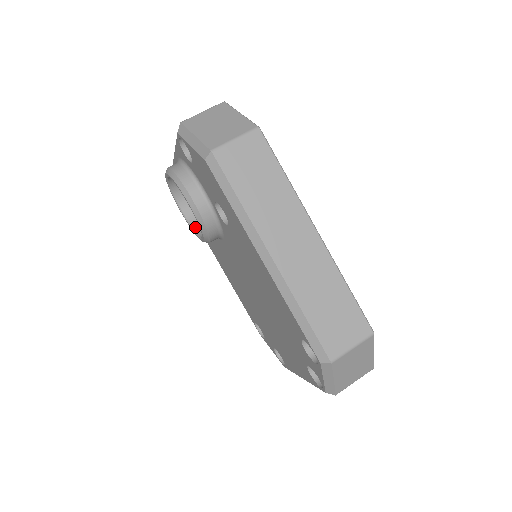
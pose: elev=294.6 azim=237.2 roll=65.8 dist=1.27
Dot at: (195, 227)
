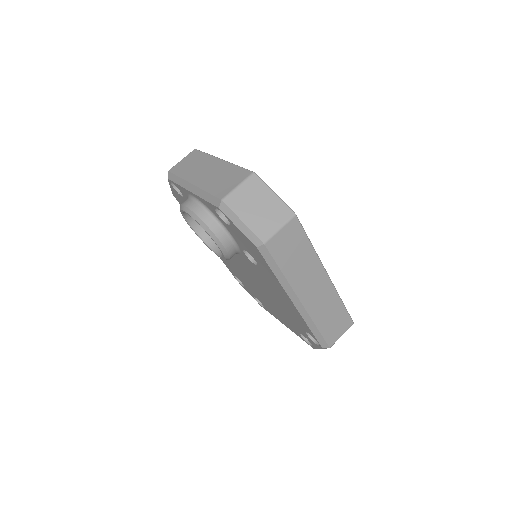
Dot at: (203, 237)
